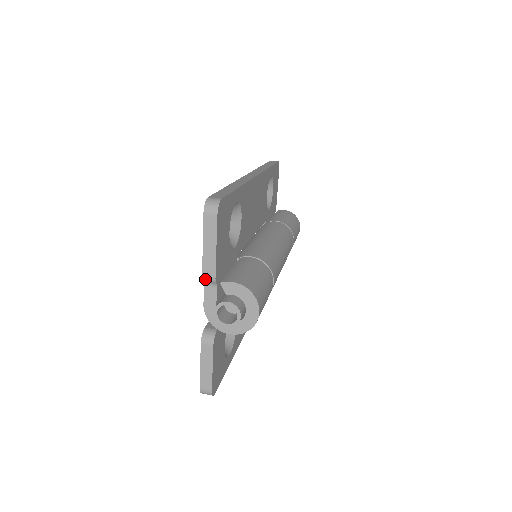
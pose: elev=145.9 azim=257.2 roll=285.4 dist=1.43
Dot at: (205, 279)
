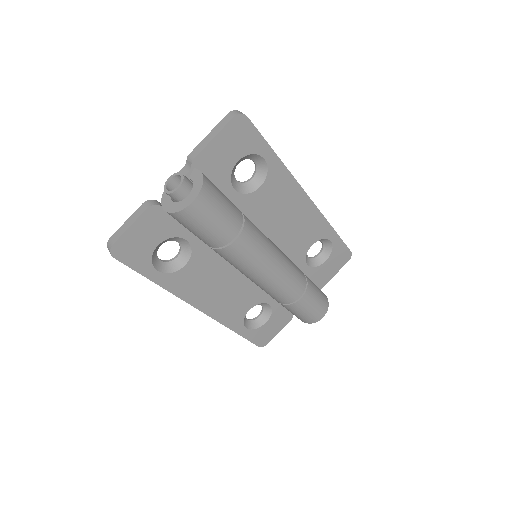
Dot at: (188, 158)
